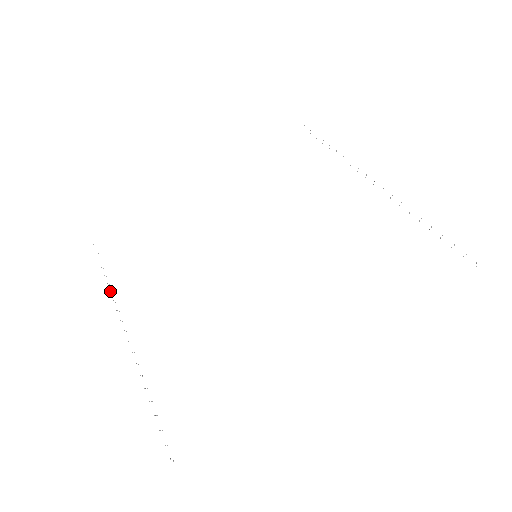
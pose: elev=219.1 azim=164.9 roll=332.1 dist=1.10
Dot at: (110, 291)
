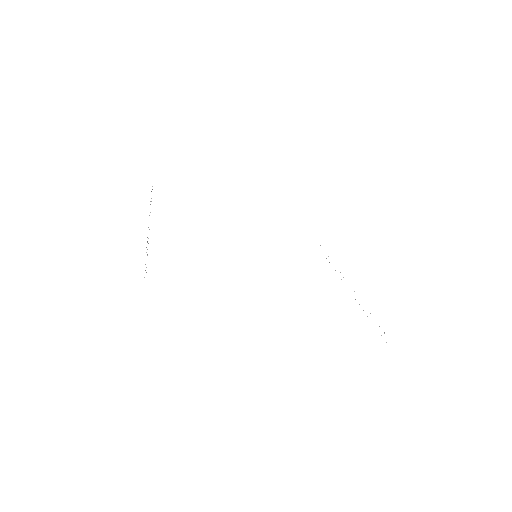
Dot at: occluded
